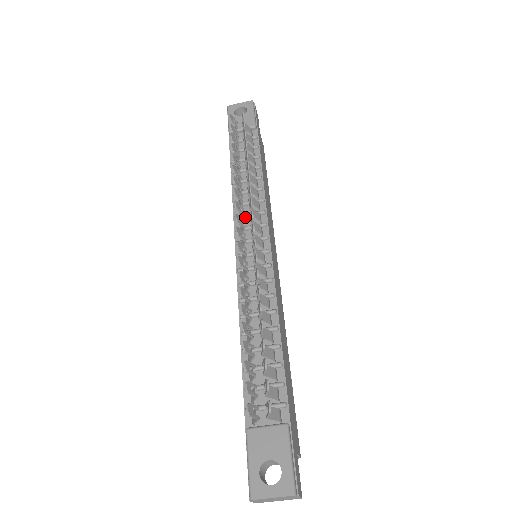
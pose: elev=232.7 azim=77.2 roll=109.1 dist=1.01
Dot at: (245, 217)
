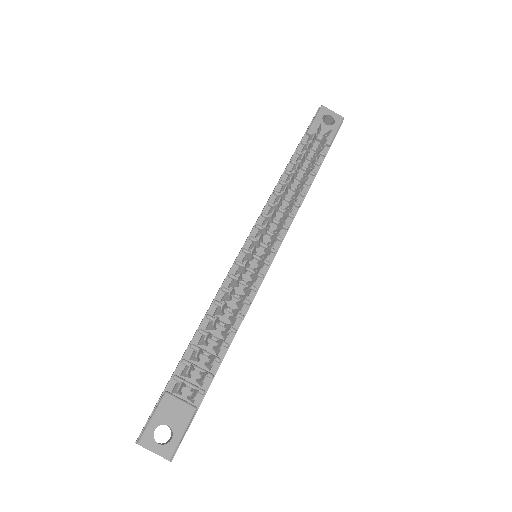
Dot at: occluded
